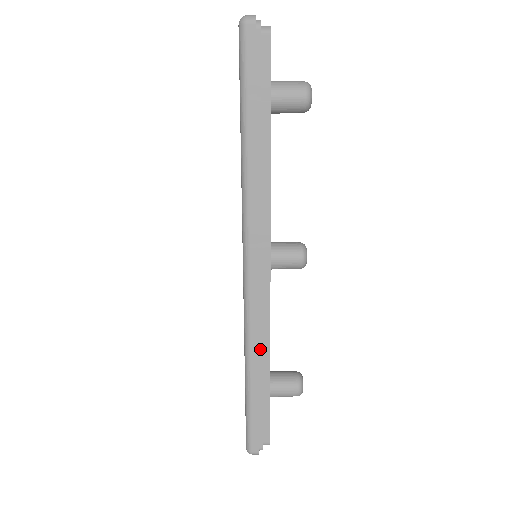
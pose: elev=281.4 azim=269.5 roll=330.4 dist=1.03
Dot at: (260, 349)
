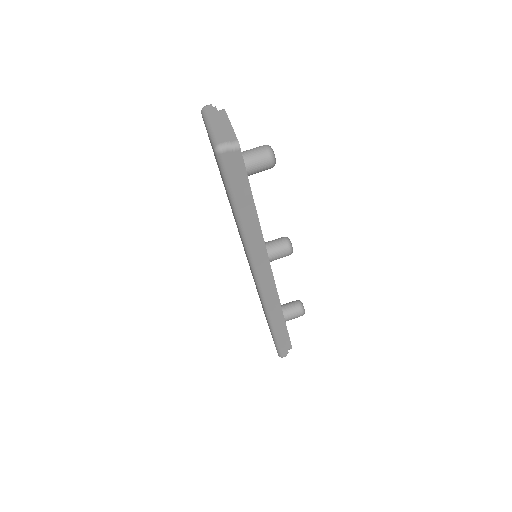
Dot at: (276, 311)
